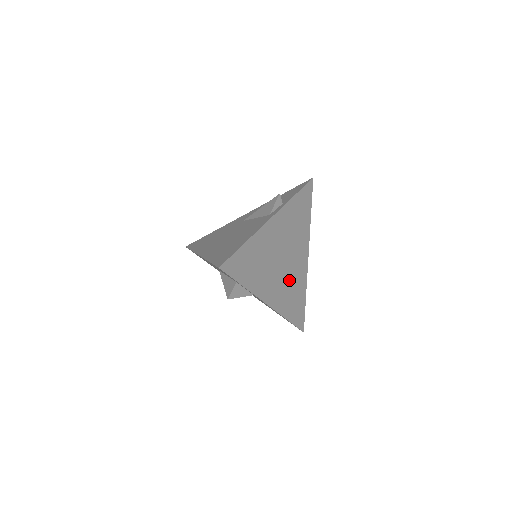
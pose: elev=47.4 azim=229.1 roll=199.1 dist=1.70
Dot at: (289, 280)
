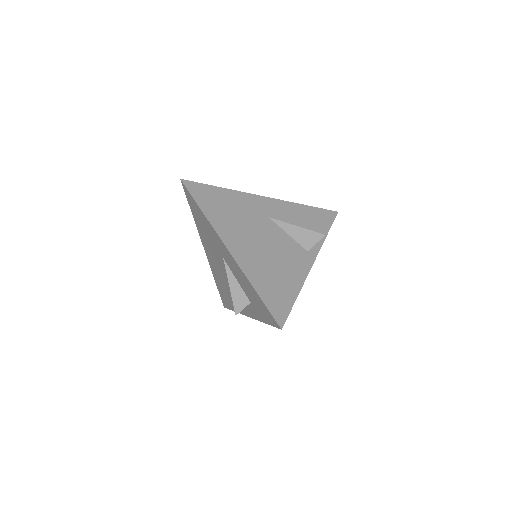
Dot at: occluded
